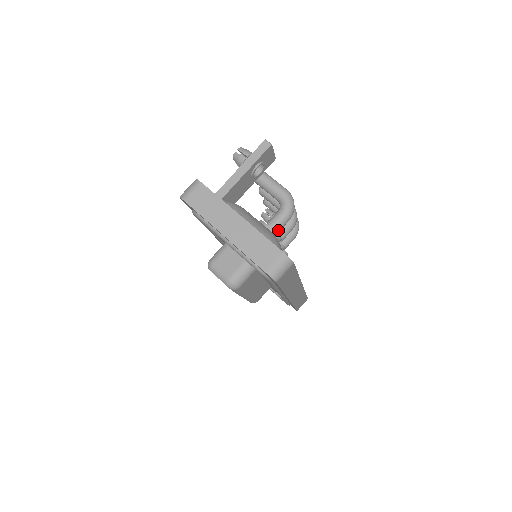
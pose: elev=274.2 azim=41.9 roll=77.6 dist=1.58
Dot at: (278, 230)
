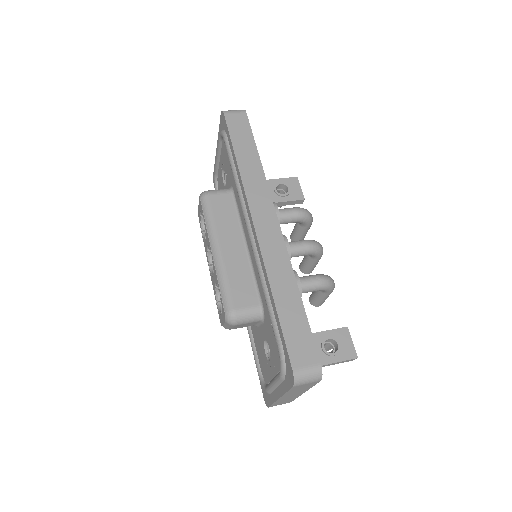
Dot at: (280, 211)
